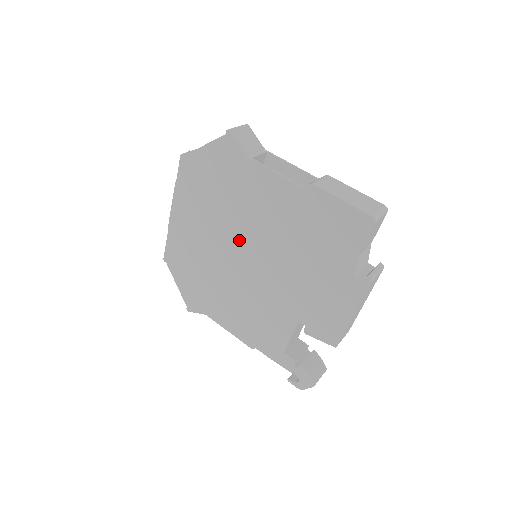
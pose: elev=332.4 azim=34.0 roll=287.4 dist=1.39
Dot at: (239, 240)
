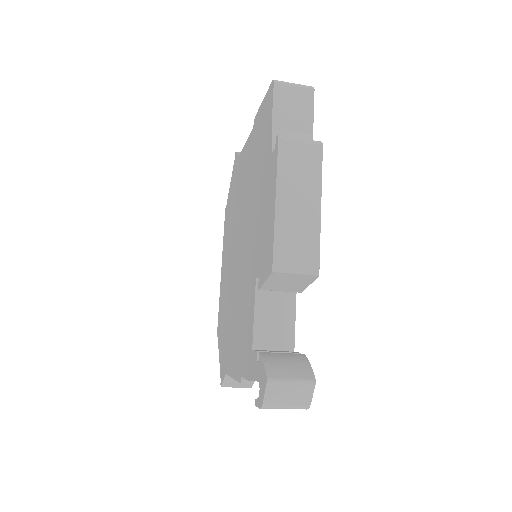
Dot at: (237, 238)
